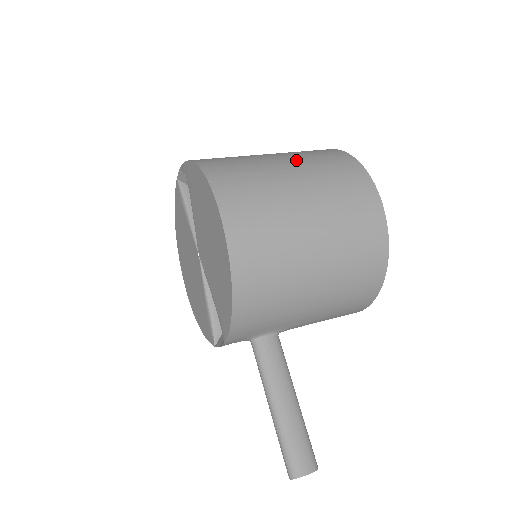
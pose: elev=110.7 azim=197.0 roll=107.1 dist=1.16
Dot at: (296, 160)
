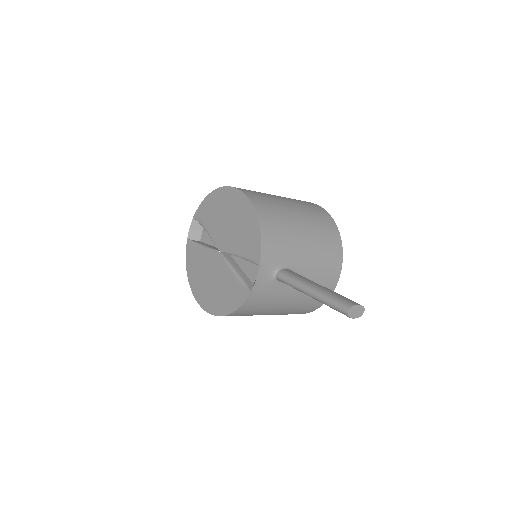
Dot at: occluded
